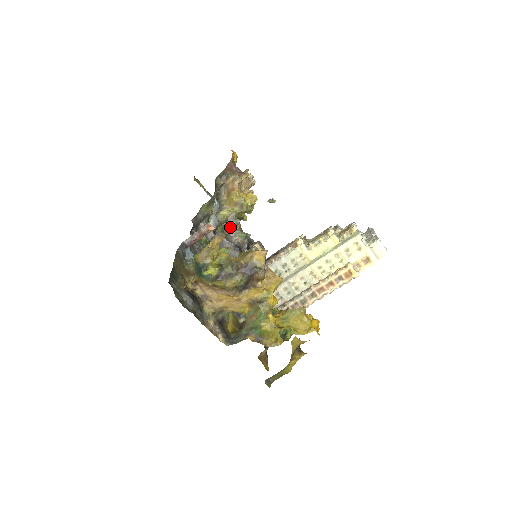
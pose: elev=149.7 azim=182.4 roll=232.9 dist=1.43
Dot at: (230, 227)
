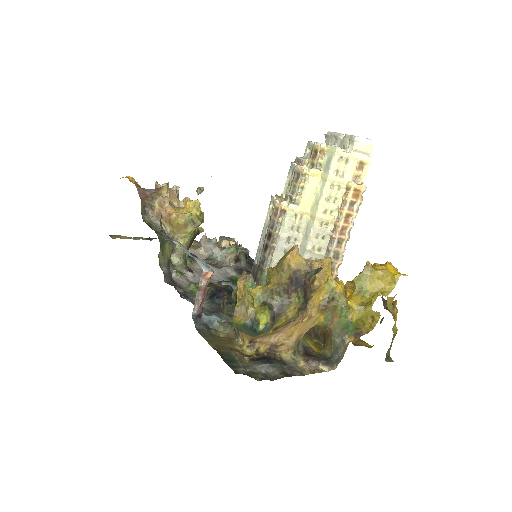
Dot at: (212, 254)
